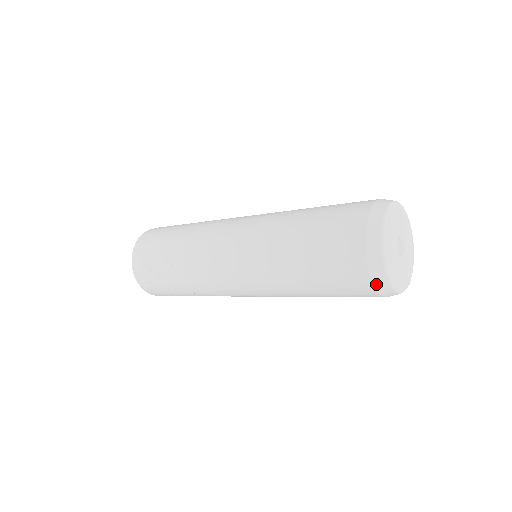
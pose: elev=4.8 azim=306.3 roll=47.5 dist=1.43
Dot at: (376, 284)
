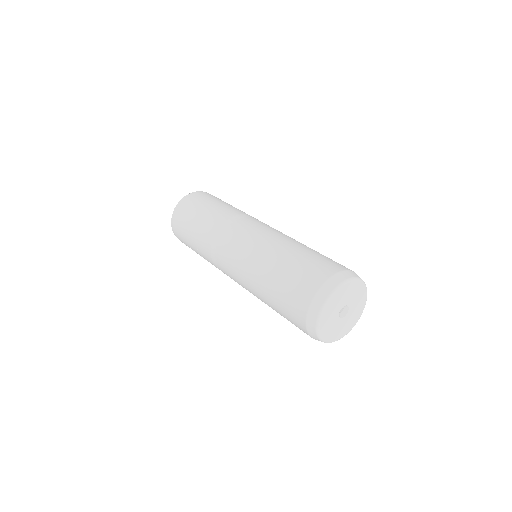
Dot at: (315, 339)
